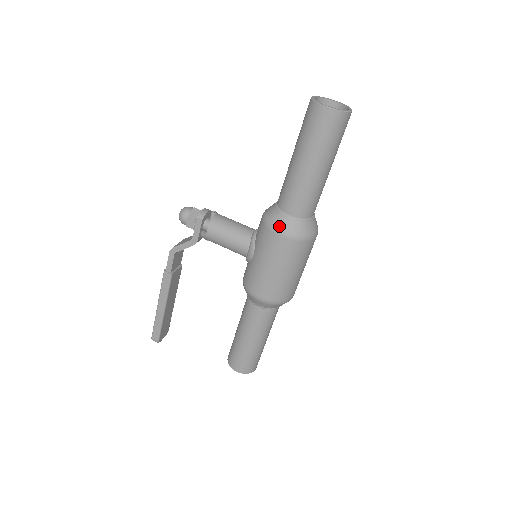
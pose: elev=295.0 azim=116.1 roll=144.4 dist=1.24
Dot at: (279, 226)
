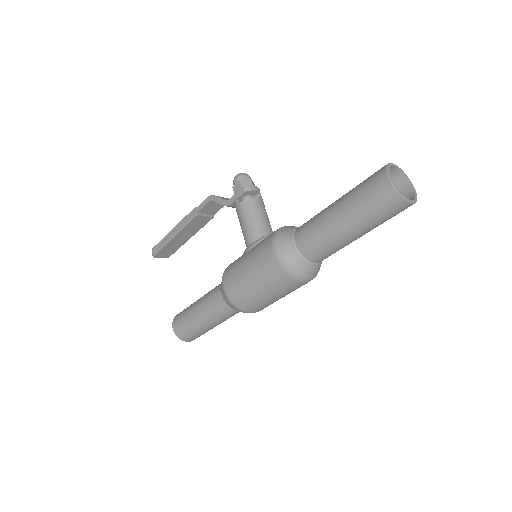
Dot at: (279, 243)
